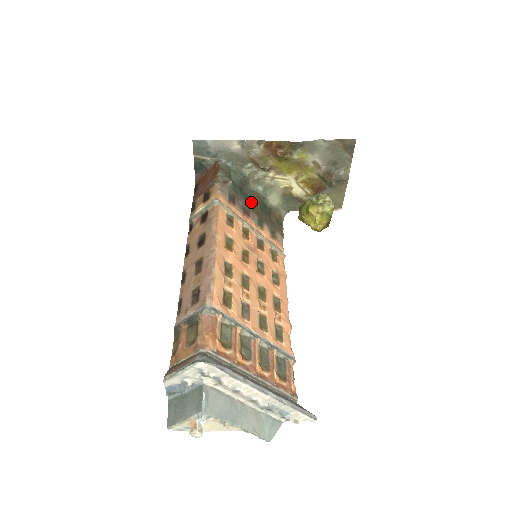
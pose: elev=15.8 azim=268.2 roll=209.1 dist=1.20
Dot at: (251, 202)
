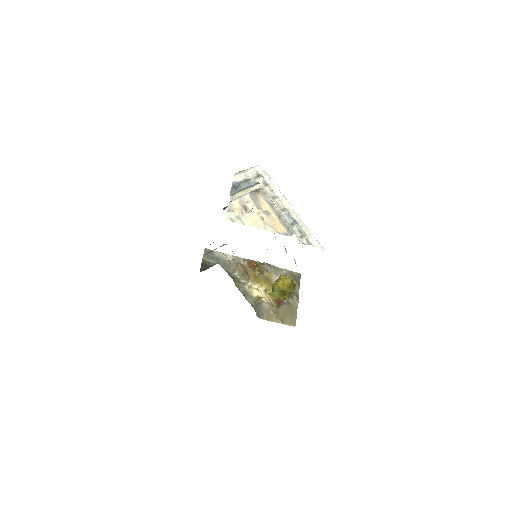
Dot at: occluded
